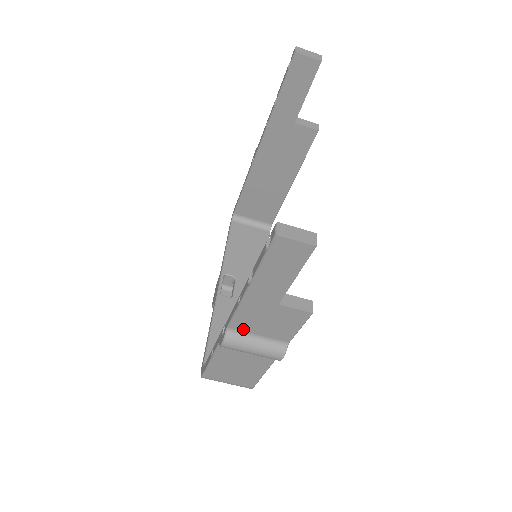
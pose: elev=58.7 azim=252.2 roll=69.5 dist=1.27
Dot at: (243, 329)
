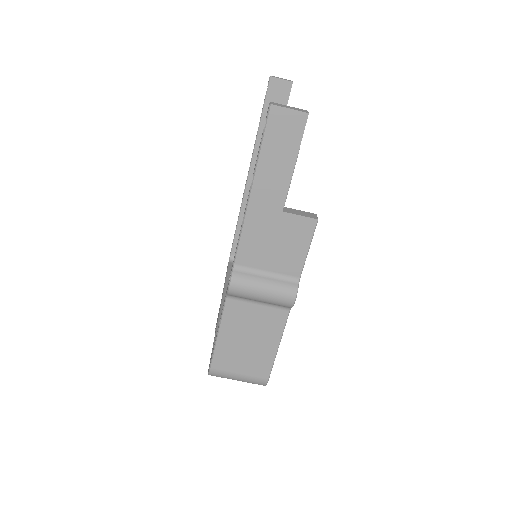
Dot at: (250, 263)
